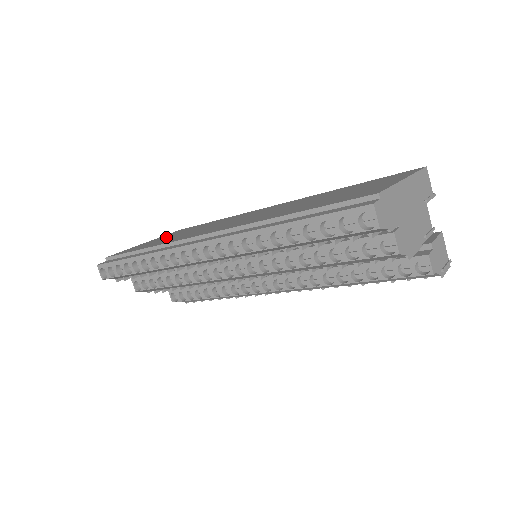
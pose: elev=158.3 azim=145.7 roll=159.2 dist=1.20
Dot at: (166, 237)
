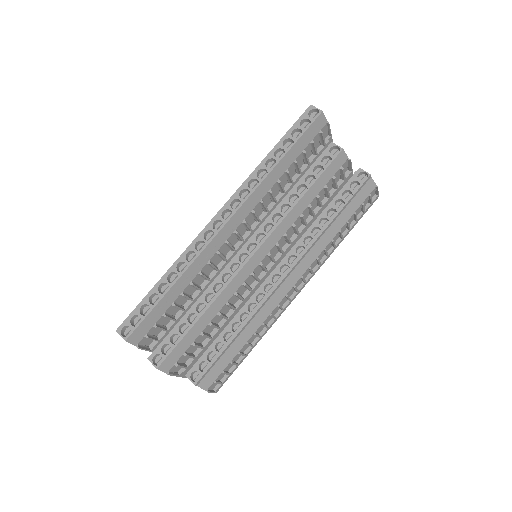
Dot at: occluded
